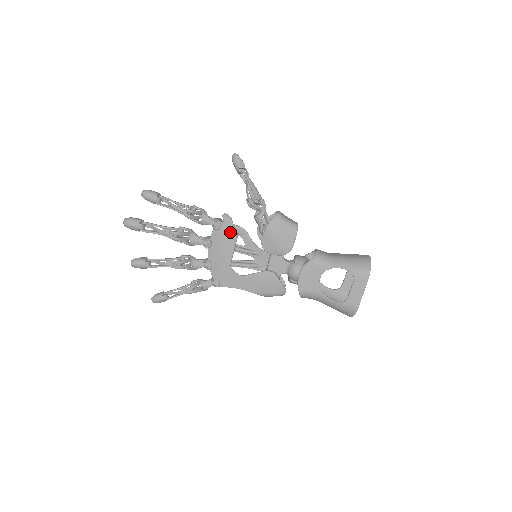
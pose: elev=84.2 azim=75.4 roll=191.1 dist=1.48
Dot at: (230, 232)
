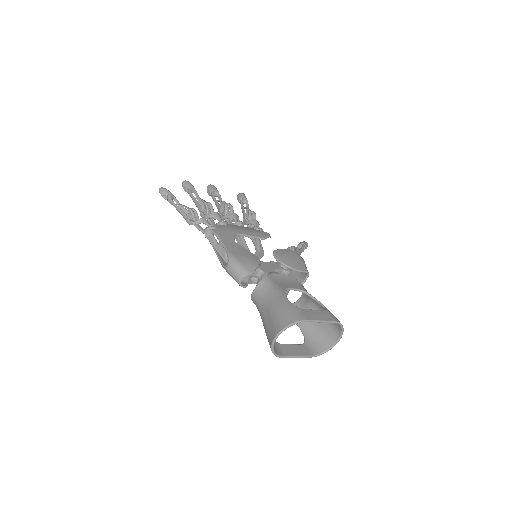
Dot at: (263, 234)
